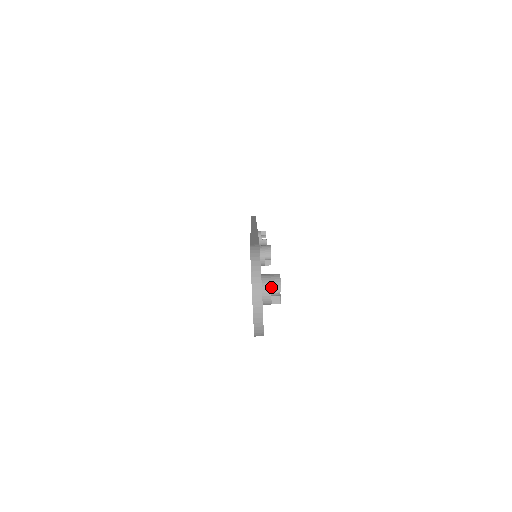
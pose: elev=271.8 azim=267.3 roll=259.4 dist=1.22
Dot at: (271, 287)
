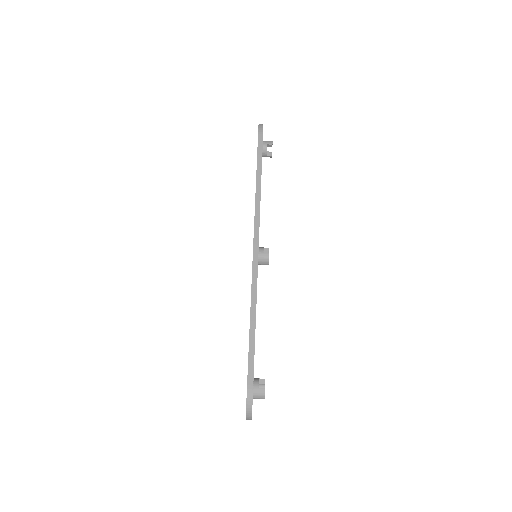
Dot at: (259, 398)
